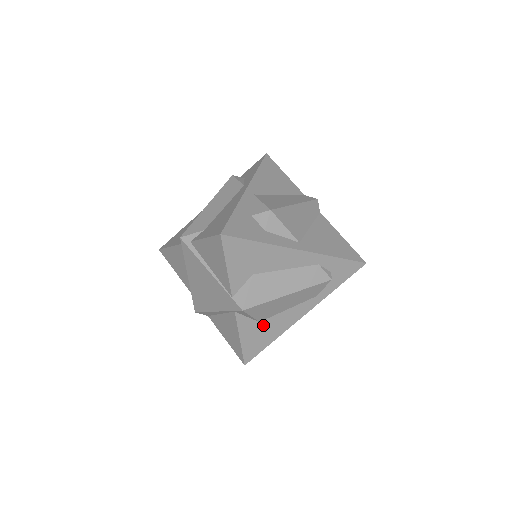
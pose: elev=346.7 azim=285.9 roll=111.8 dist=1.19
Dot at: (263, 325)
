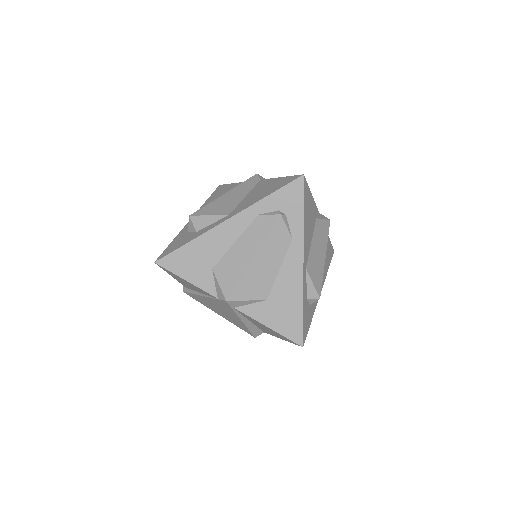
Dot at: (274, 300)
